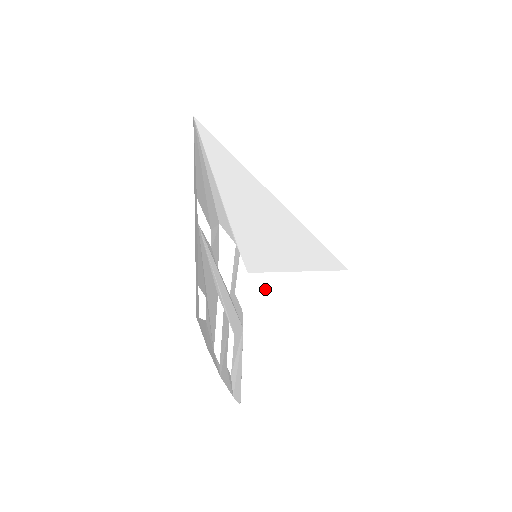
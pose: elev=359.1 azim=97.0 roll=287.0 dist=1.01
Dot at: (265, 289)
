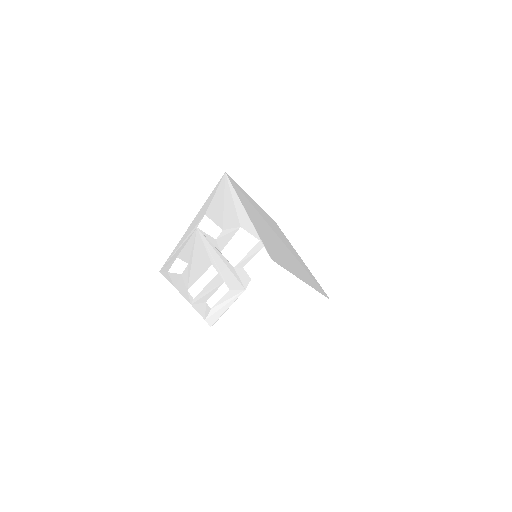
Dot at: (273, 276)
